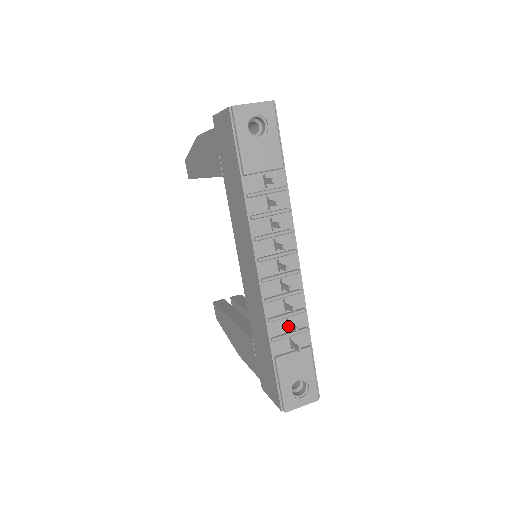
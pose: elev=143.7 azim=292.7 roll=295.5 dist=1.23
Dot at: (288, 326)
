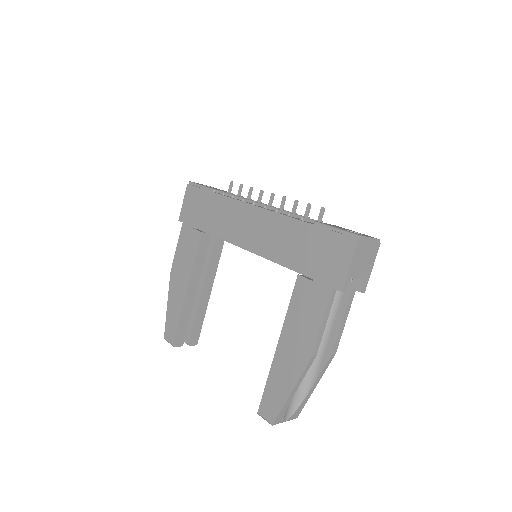
Dot at: occluded
